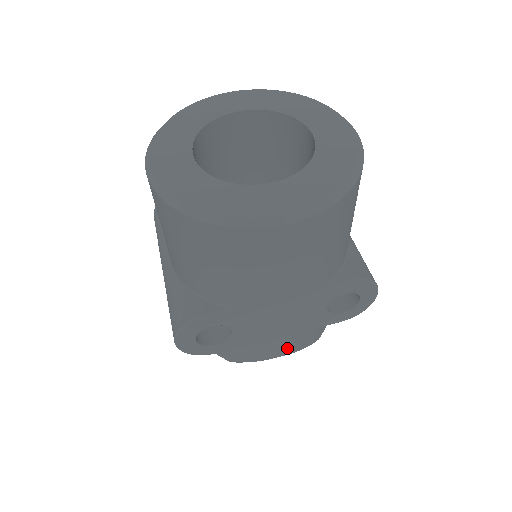
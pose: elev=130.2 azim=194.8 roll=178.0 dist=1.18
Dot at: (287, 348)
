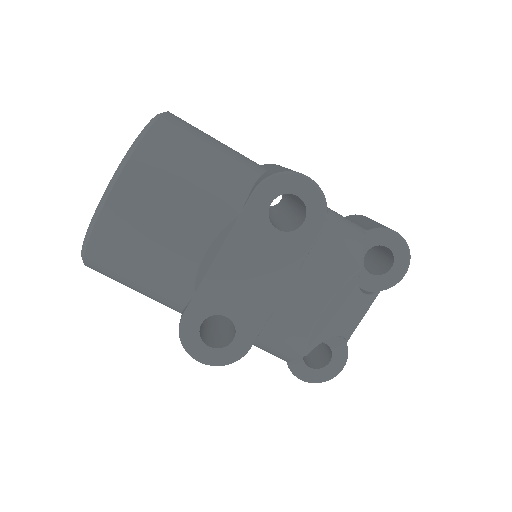
Dot at: (313, 297)
